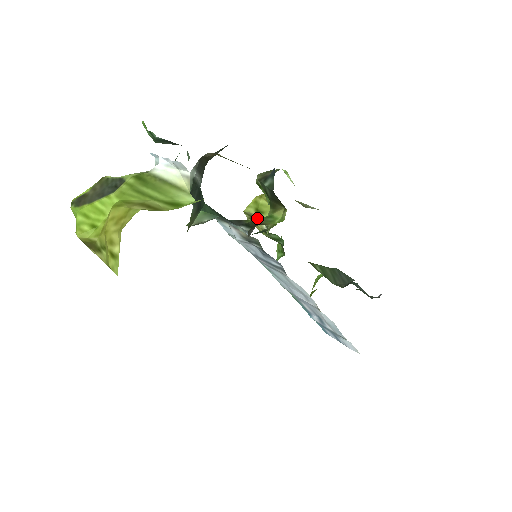
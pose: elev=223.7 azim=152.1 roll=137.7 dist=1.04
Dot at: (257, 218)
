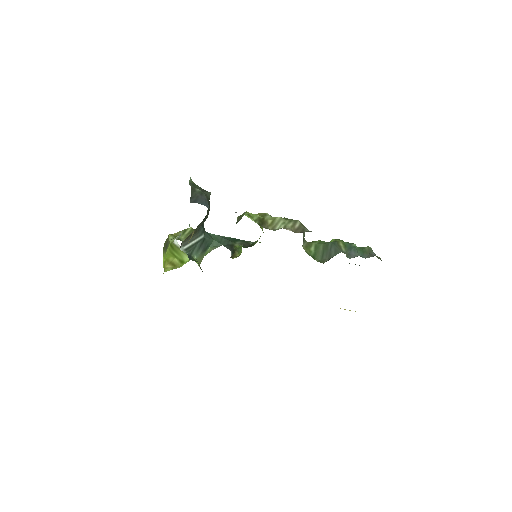
Dot at: occluded
